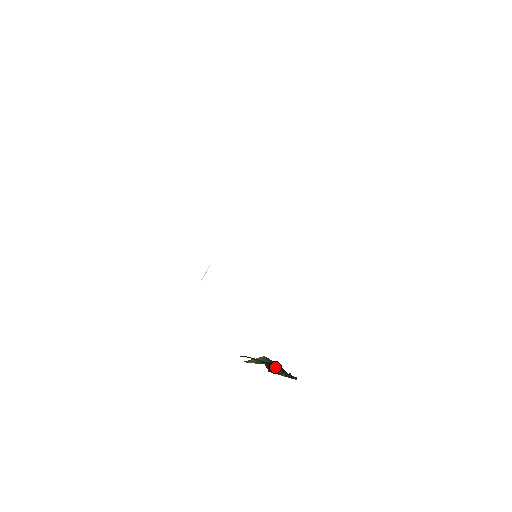
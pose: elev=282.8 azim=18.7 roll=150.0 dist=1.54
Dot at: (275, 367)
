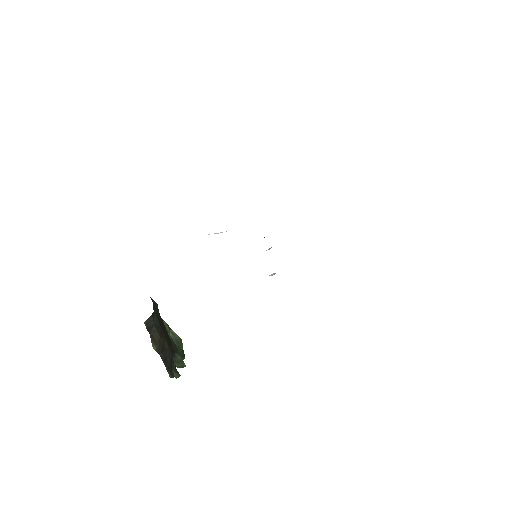
Dot at: (159, 334)
